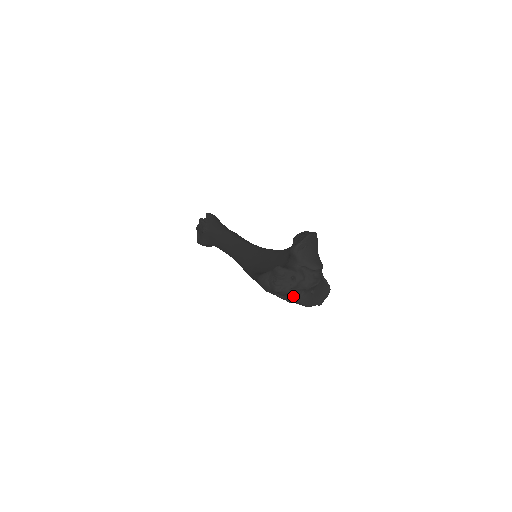
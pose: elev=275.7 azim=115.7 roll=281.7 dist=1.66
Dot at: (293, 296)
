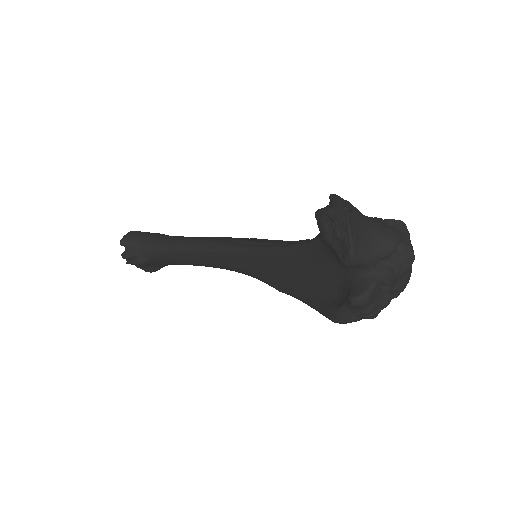
Dot at: (393, 294)
